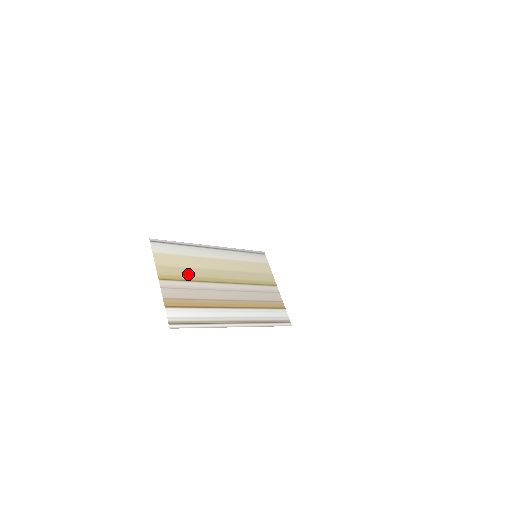
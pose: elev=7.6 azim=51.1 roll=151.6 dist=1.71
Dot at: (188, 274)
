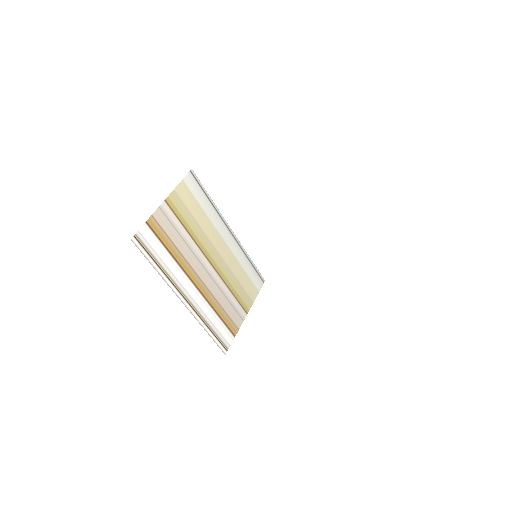
Dot at: (191, 224)
